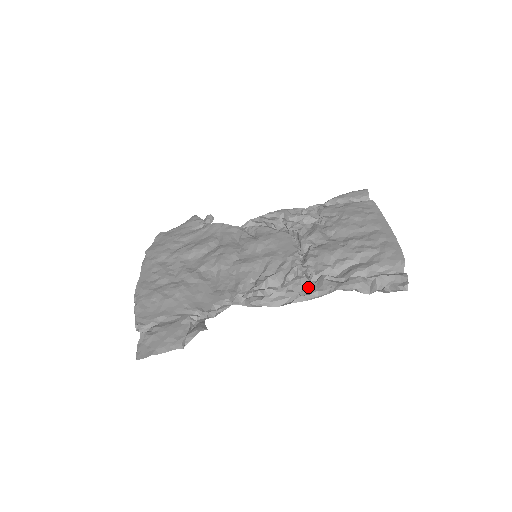
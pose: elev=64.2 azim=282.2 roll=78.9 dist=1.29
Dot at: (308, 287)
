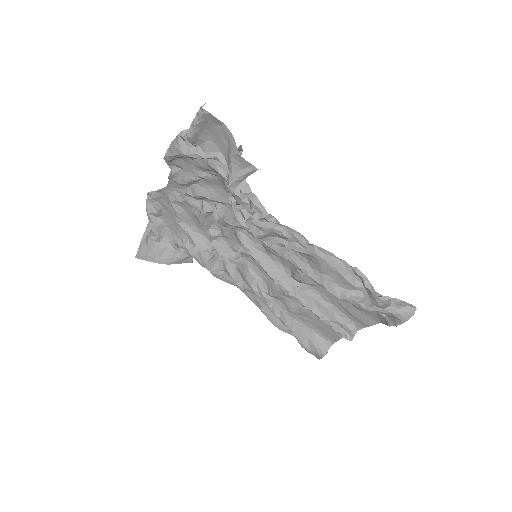
Dot at: (319, 266)
